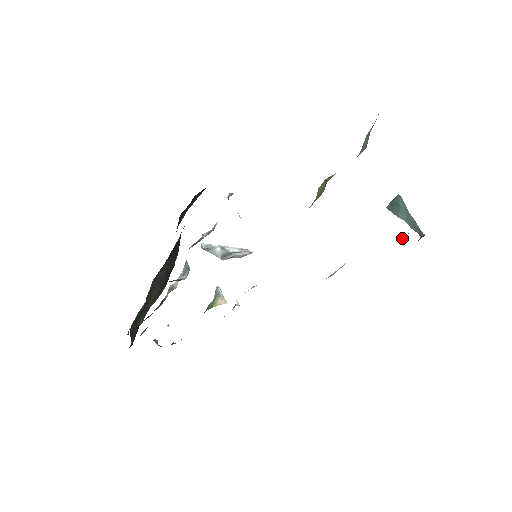
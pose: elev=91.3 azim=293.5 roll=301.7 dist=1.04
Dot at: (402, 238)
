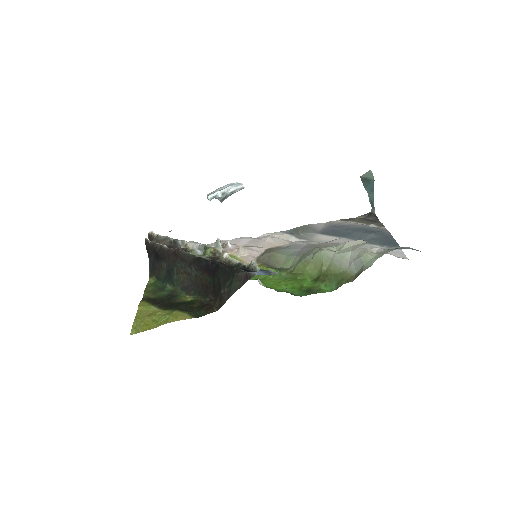
Dot at: (358, 219)
